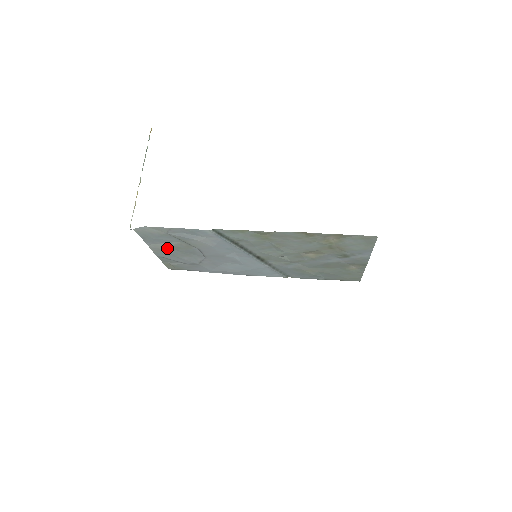
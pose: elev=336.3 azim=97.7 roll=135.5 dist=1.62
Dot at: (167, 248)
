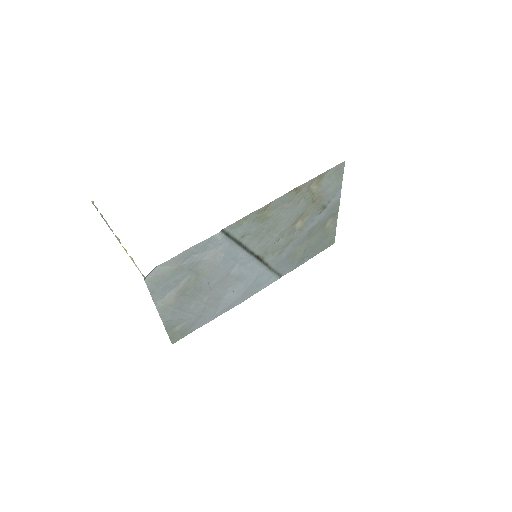
Dot at: (175, 298)
